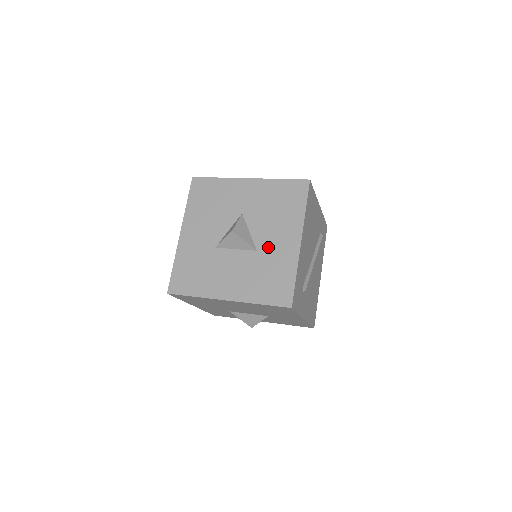
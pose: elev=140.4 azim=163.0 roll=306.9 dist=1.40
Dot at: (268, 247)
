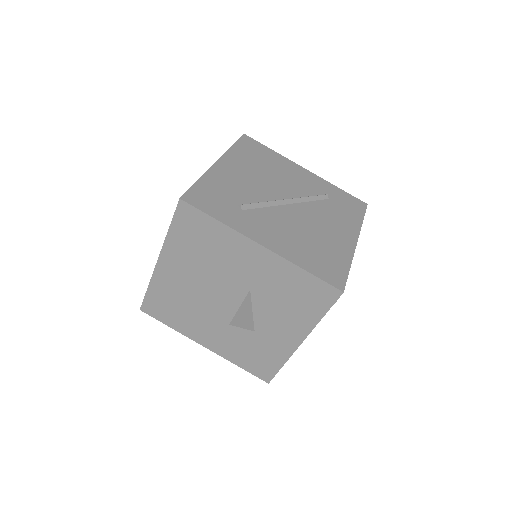
Dot at: occluded
